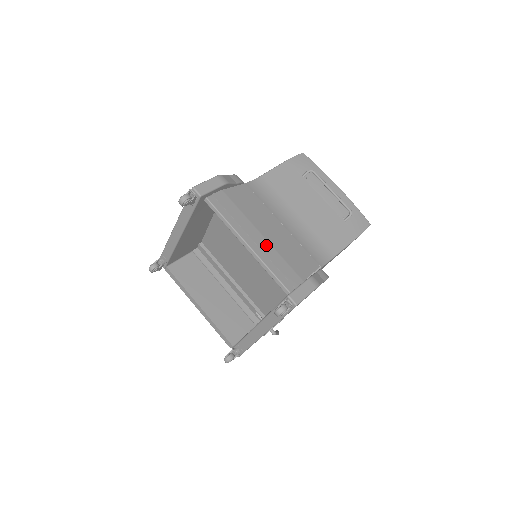
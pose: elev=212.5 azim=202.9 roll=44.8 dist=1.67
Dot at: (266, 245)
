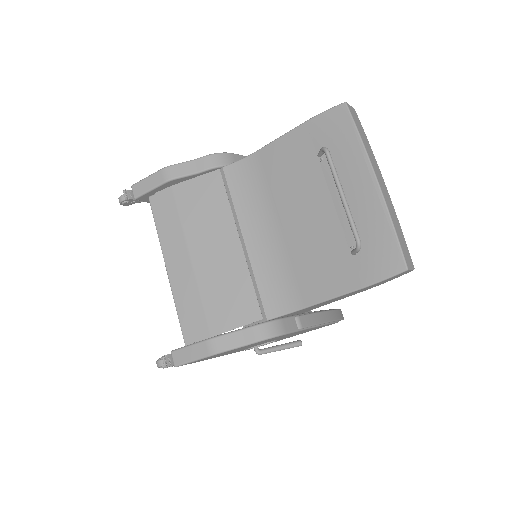
Dot at: (187, 275)
